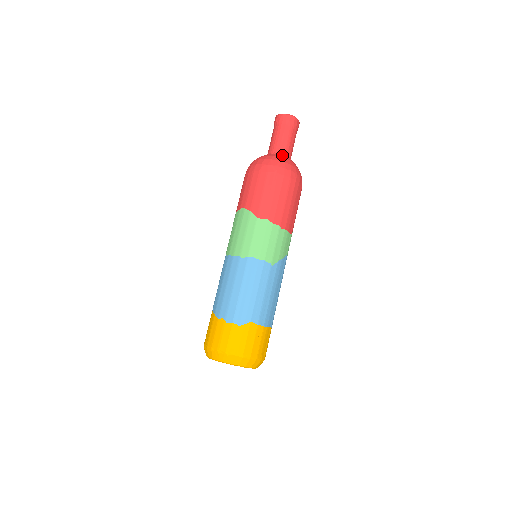
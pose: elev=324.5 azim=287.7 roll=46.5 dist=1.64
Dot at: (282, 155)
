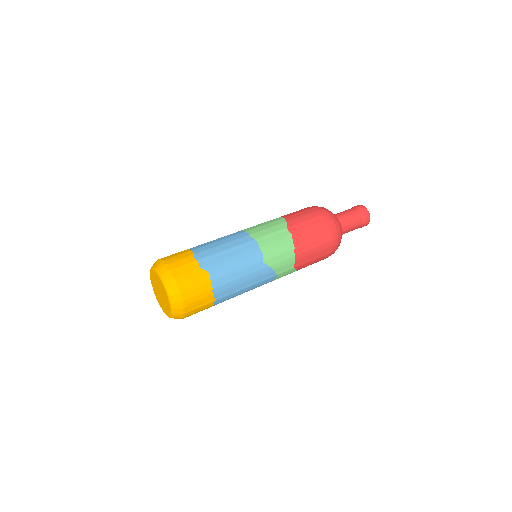
Dot at: (340, 222)
